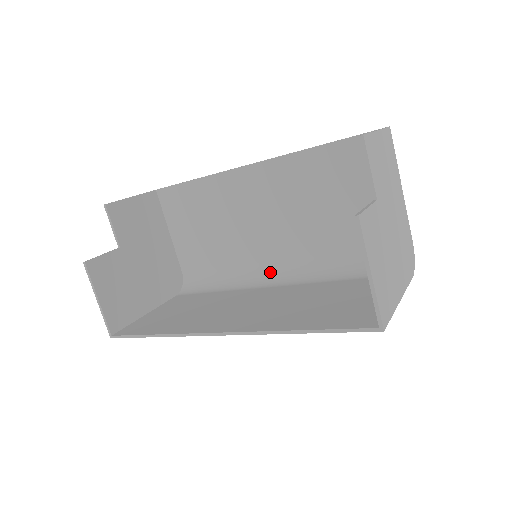
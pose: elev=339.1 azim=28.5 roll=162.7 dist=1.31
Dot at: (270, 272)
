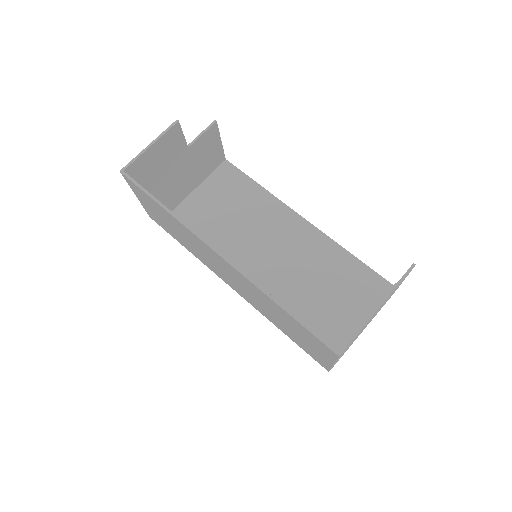
Dot at: occluded
